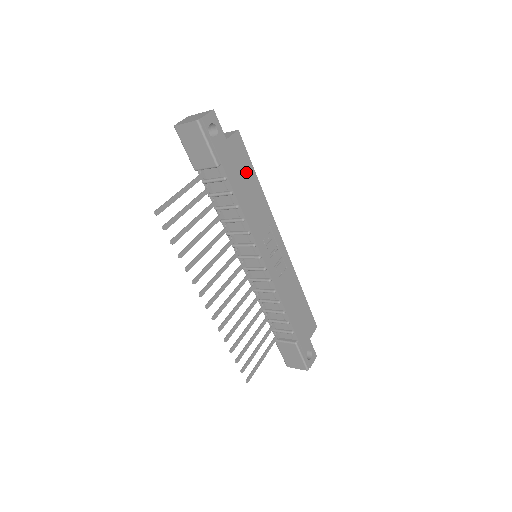
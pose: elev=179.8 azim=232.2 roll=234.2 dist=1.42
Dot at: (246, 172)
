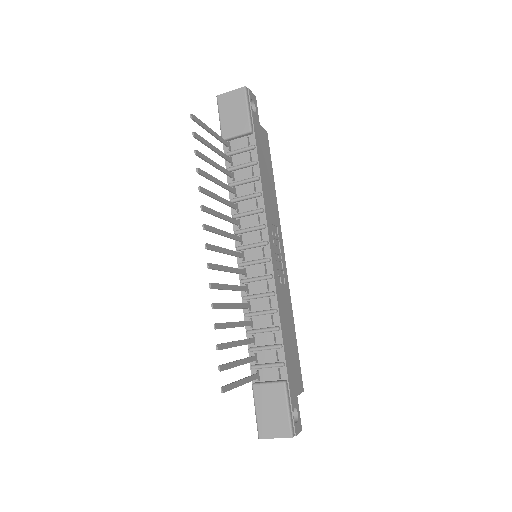
Dot at: (268, 164)
